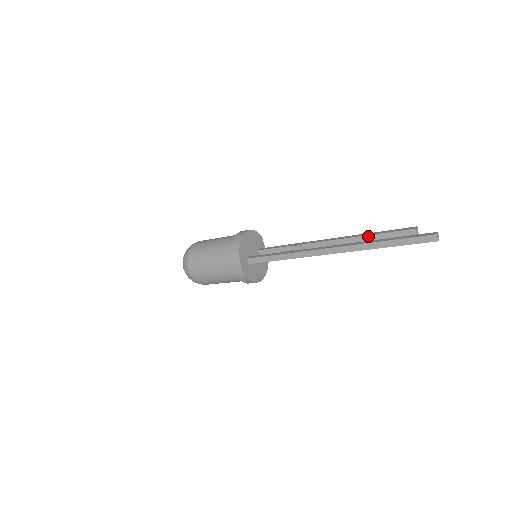
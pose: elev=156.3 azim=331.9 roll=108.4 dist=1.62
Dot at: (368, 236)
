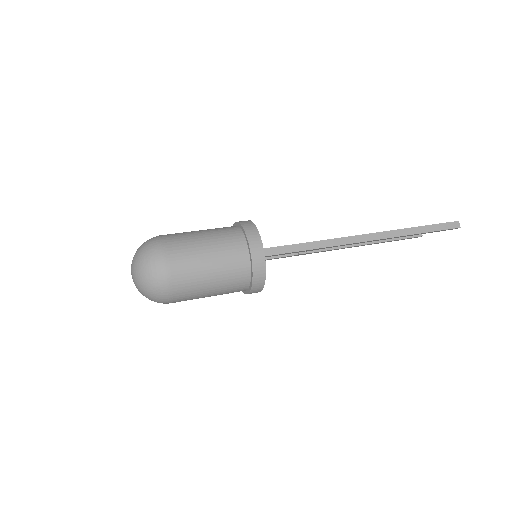
Dot at: occluded
